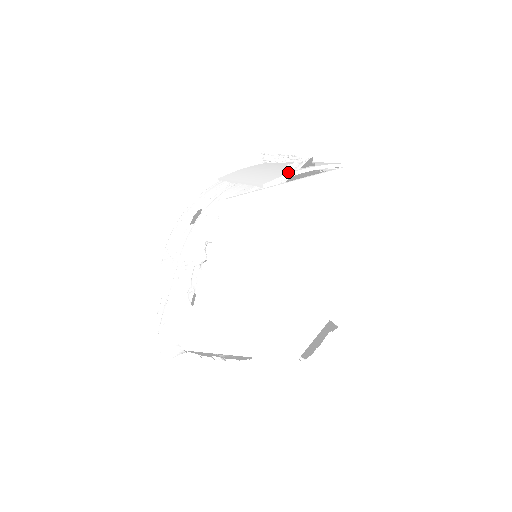
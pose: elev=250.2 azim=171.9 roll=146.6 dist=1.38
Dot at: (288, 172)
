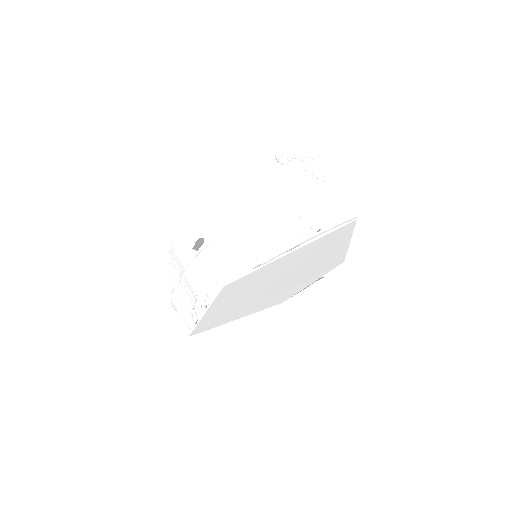
Dot at: (291, 243)
